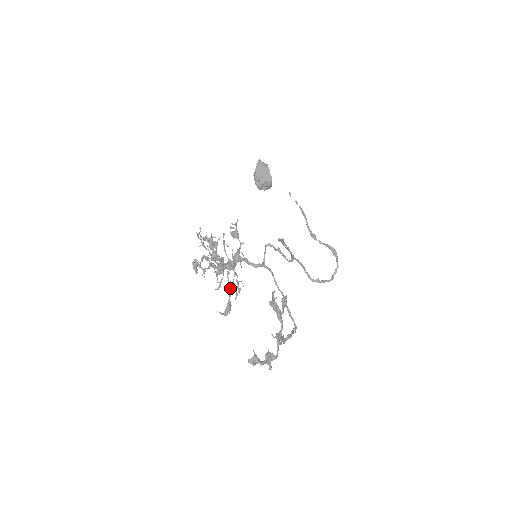
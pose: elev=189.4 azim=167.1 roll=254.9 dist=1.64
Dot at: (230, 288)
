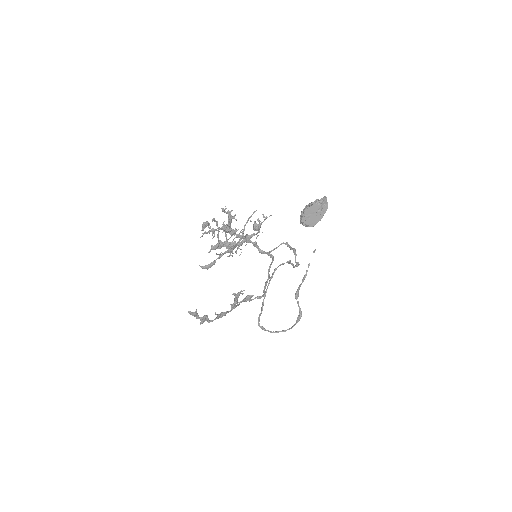
Dot at: (224, 253)
